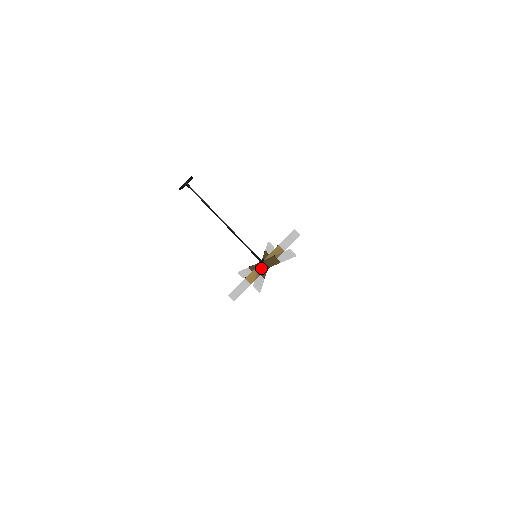
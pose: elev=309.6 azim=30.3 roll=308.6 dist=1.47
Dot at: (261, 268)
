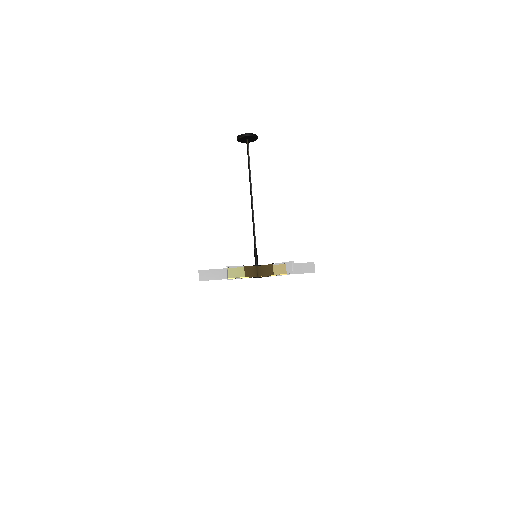
Dot at: (251, 267)
